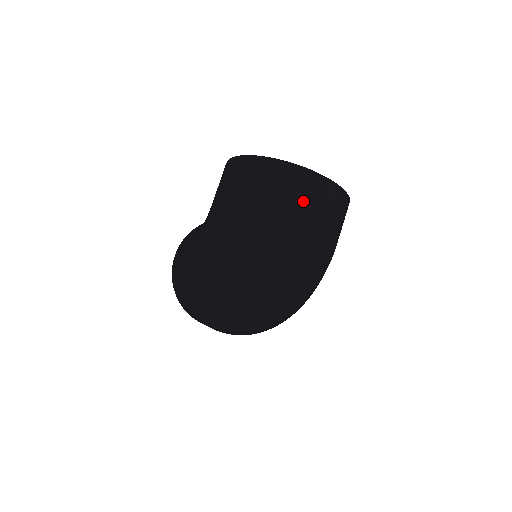
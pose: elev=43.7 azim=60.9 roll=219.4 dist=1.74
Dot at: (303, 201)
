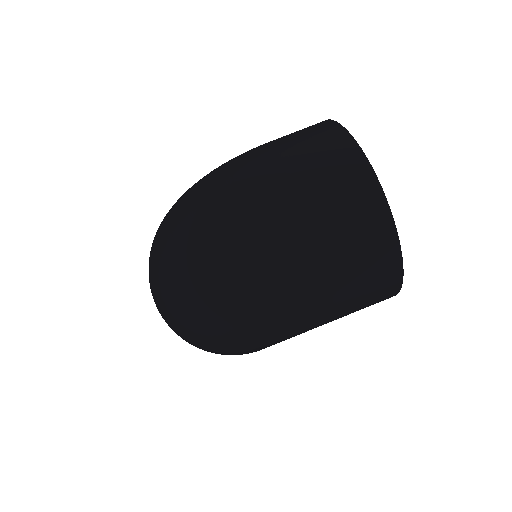
Dot at: (324, 184)
